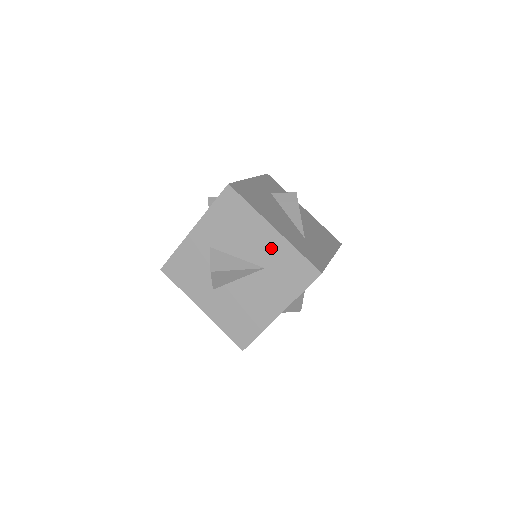
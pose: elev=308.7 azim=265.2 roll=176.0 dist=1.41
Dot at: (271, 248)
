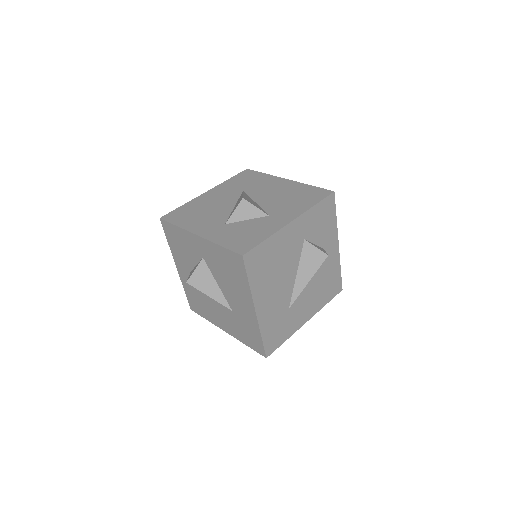
Dot at: (245, 312)
